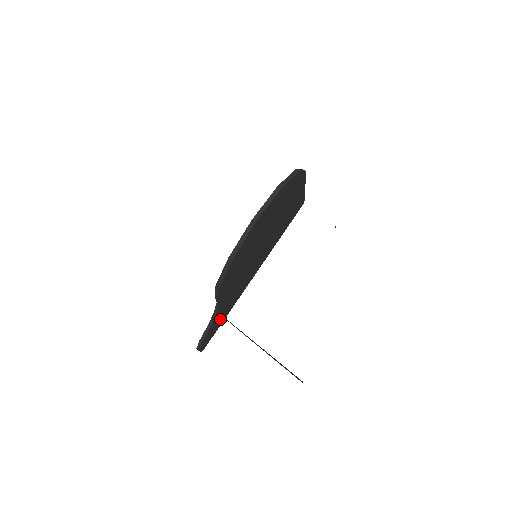
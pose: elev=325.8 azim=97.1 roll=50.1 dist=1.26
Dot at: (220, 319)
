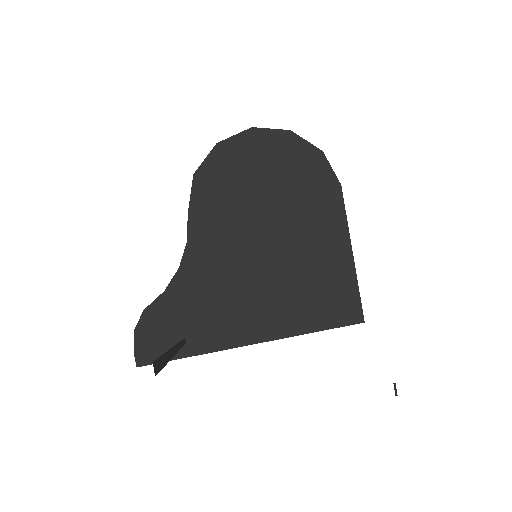
Dot at: (180, 323)
